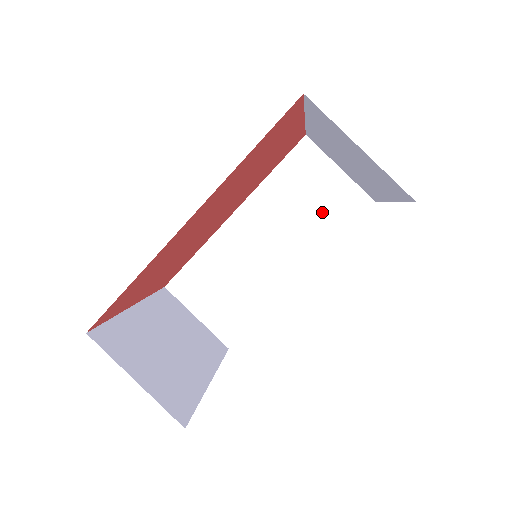
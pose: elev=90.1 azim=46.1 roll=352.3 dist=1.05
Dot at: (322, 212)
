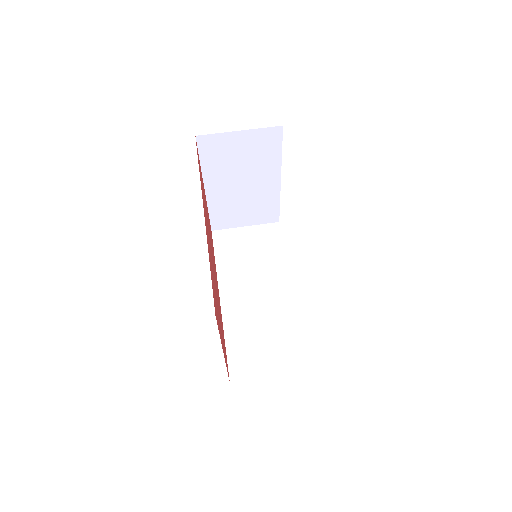
Dot at: (262, 250)
